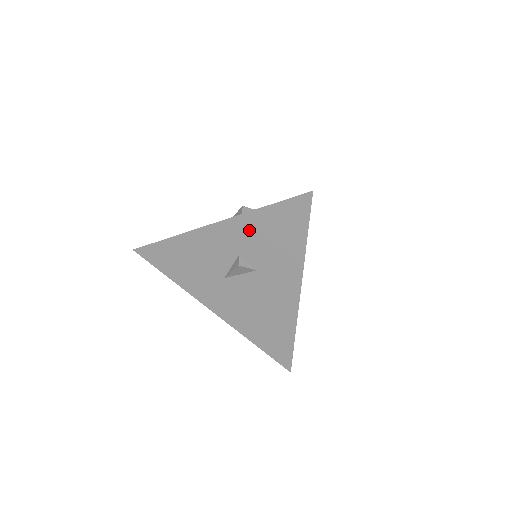
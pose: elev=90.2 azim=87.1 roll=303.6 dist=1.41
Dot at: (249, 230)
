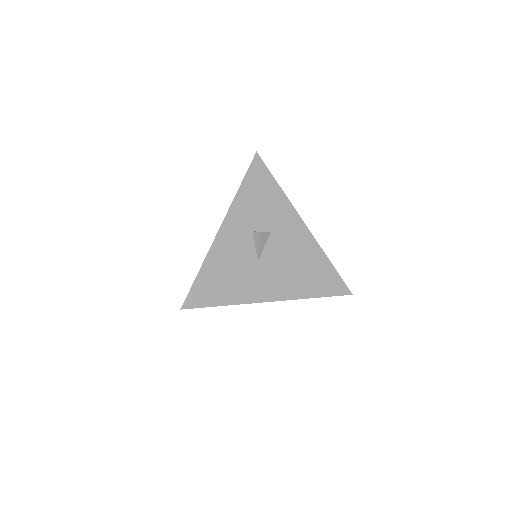
Dot at: (245, 207)
